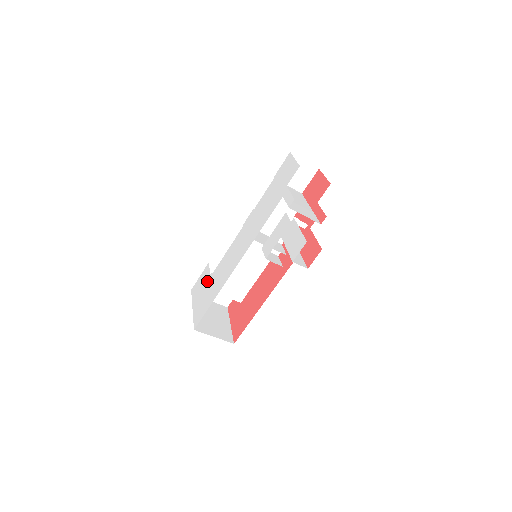
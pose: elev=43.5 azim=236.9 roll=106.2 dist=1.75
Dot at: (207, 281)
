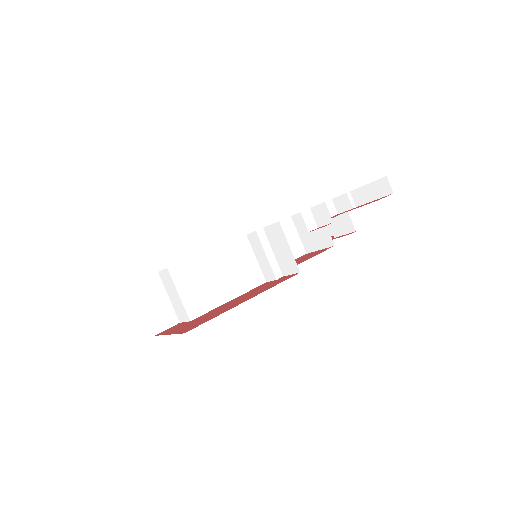
Dot at: occluded
